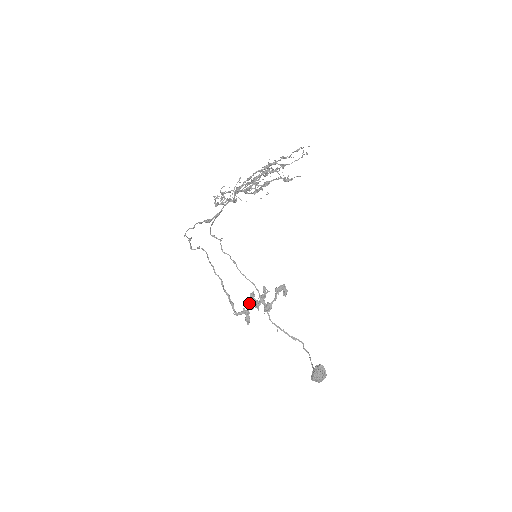
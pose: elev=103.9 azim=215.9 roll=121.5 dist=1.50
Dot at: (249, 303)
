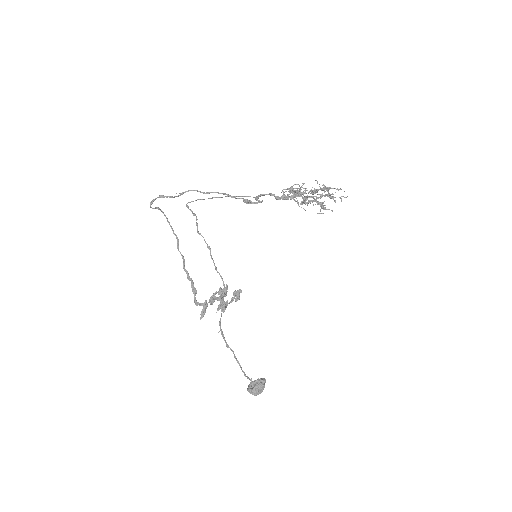
Dot at: (212, 297)
